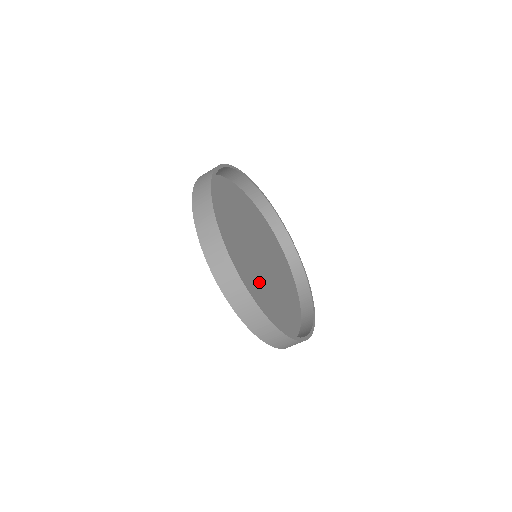
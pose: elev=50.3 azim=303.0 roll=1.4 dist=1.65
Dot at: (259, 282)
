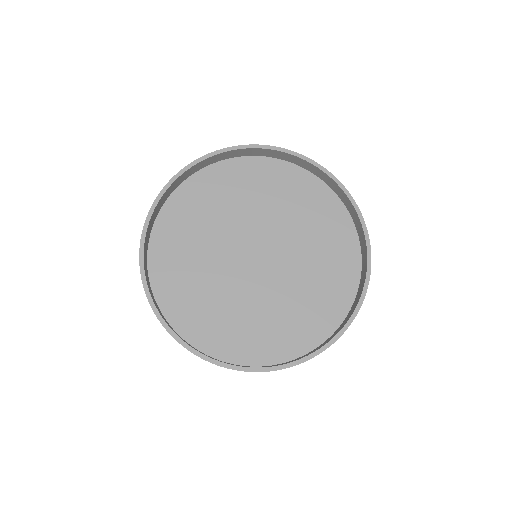
Dot at: (288, 278)
